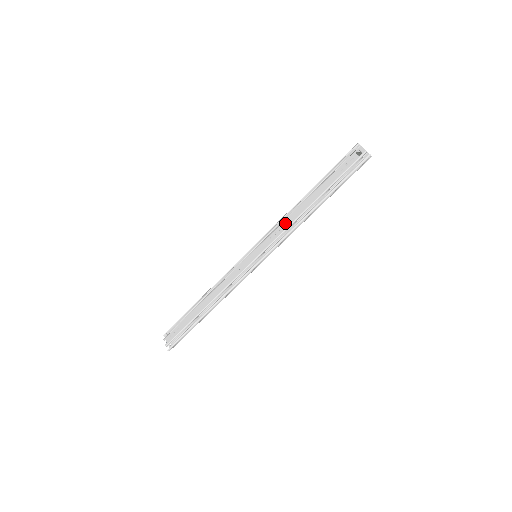
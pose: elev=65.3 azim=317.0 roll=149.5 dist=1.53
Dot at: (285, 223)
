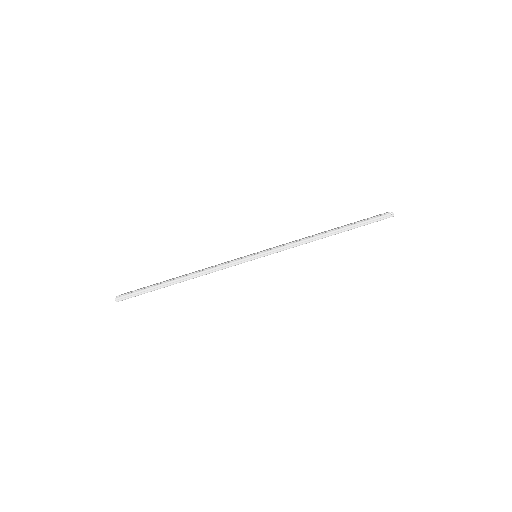
Dot at: (297, 240)
